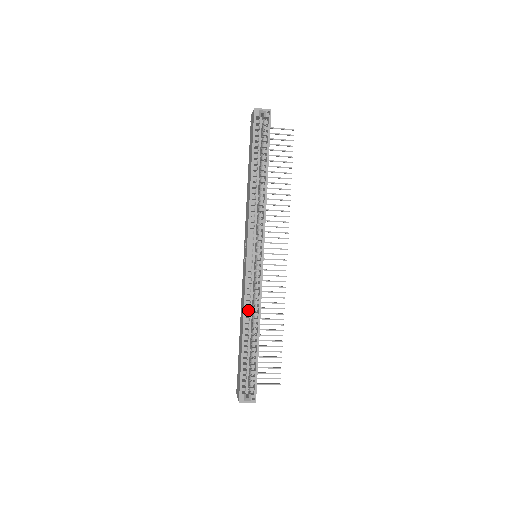
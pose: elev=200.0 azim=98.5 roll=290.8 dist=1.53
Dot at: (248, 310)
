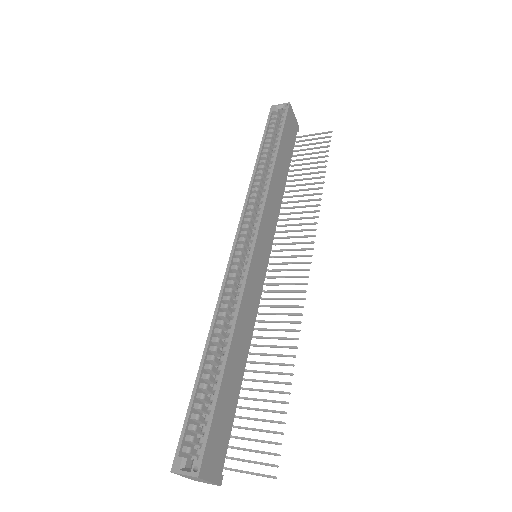
Dot at: occluded
